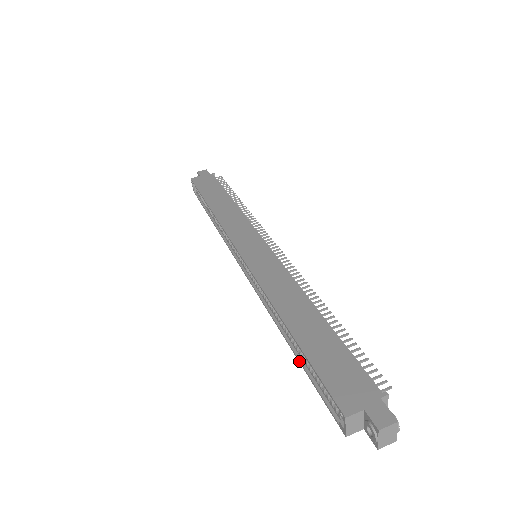
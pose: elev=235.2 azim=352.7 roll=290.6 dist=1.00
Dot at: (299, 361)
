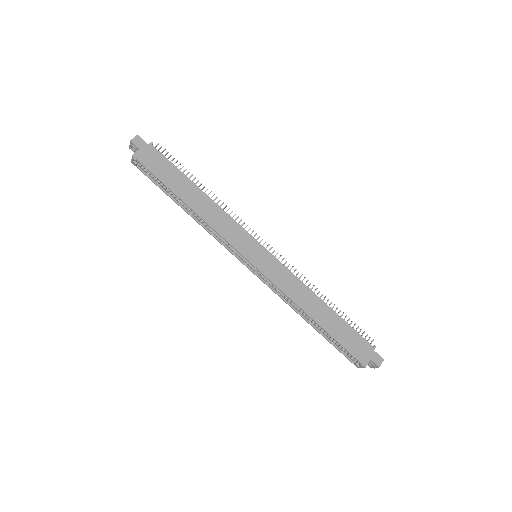
Dot at: (321, 334)
